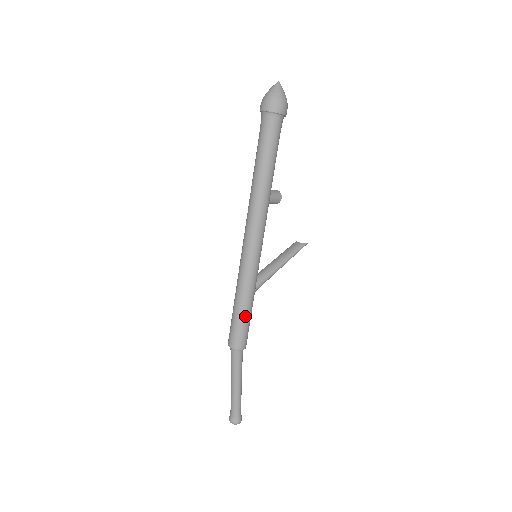
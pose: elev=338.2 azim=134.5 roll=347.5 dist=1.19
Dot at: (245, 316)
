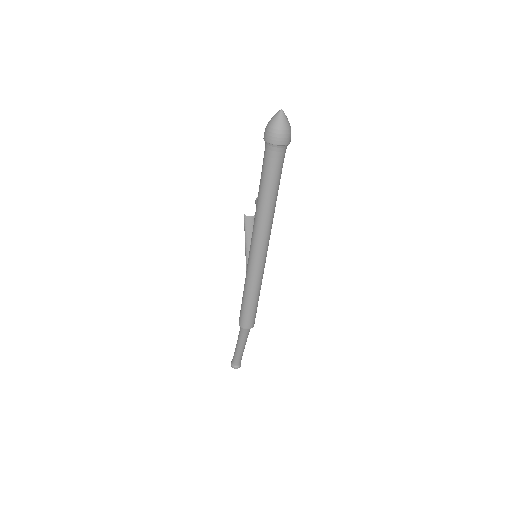
Dot at: occluded
